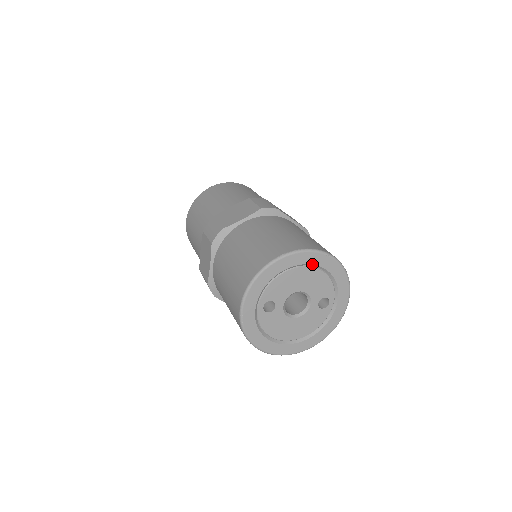
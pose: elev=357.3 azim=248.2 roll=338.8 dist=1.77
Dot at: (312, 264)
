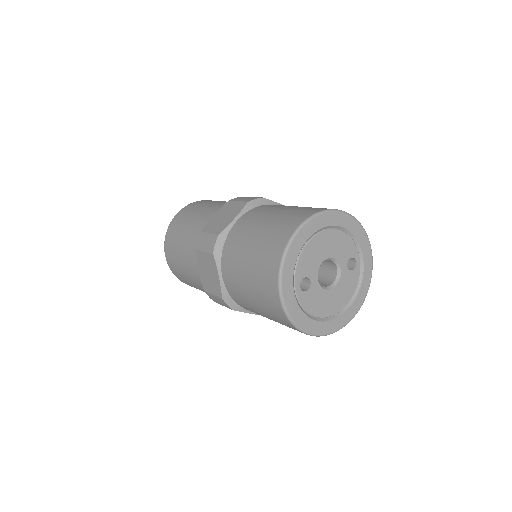
Dot at: (330, 225)
